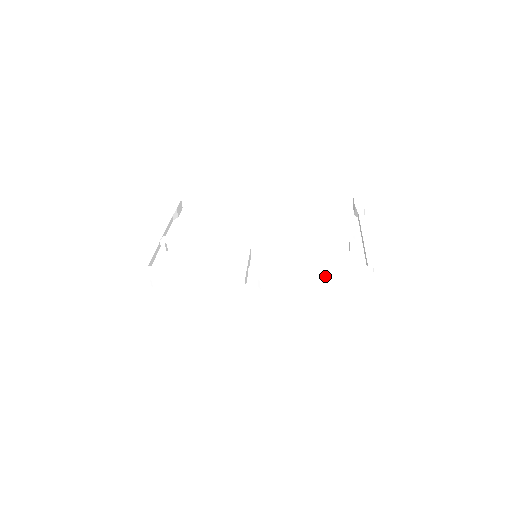
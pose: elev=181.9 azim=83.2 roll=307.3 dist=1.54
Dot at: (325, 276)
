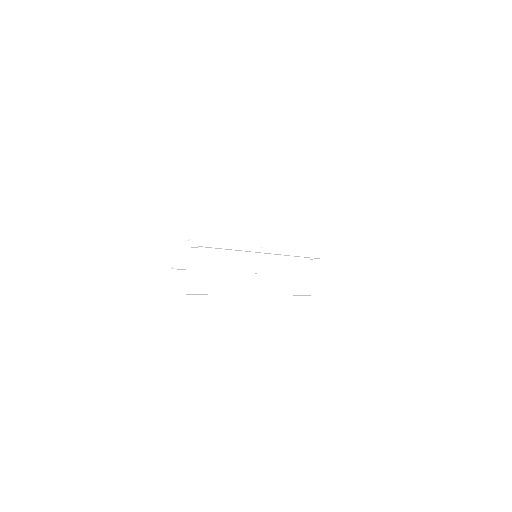
Dot at: (297, 290)
